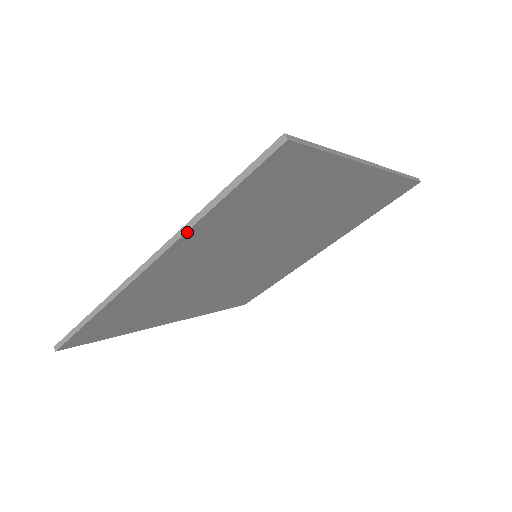
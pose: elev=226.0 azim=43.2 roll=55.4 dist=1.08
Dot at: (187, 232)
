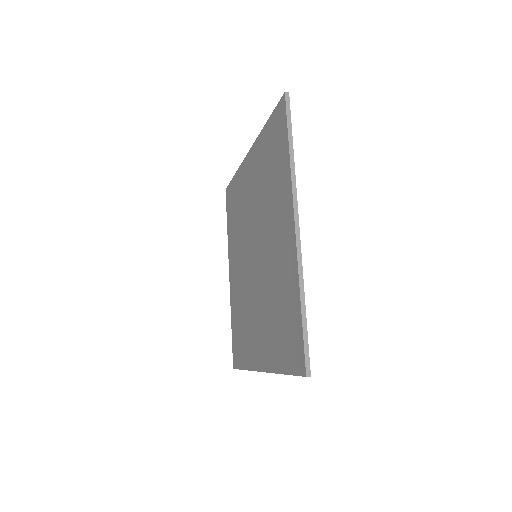
Dot at: occluded
